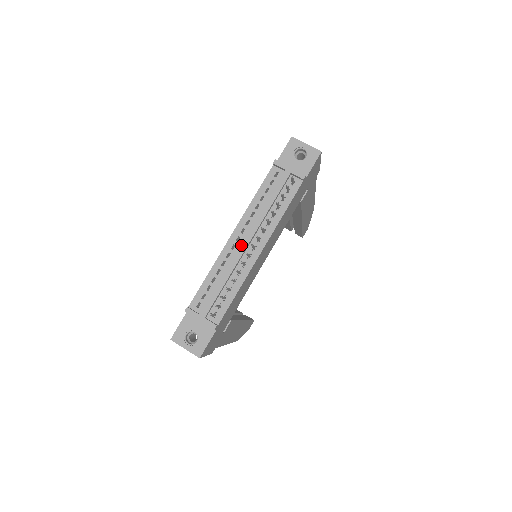
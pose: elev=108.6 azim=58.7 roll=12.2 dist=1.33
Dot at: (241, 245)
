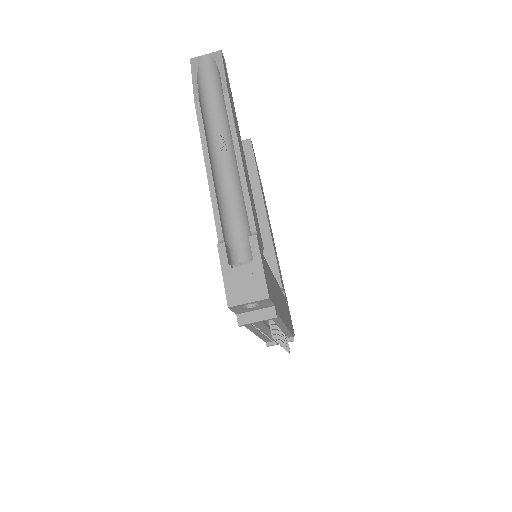
Dot at: (269, 336)
